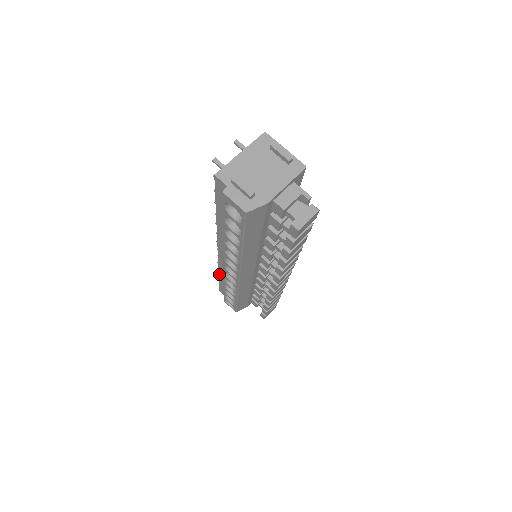
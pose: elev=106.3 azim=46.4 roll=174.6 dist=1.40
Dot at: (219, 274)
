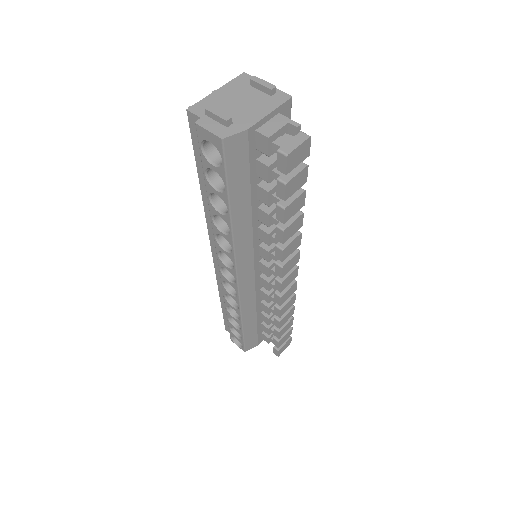
Dot at: (220, 297)
